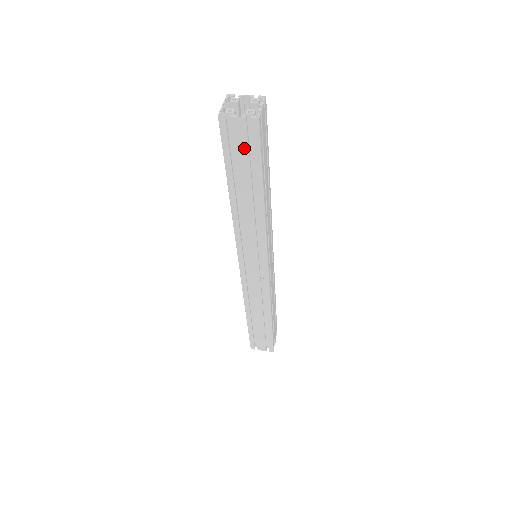
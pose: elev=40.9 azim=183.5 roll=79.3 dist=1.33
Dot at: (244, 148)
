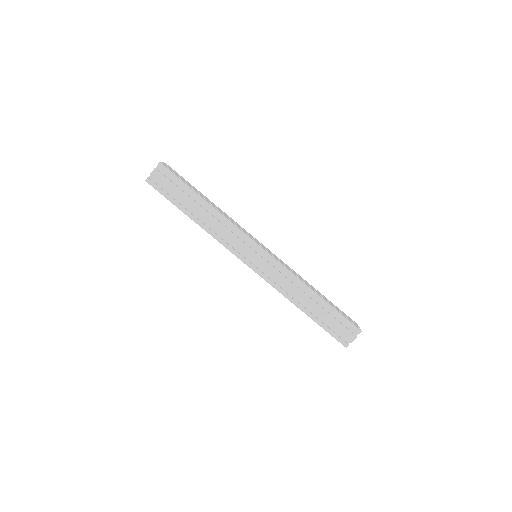
Dot at: (170, 184)
